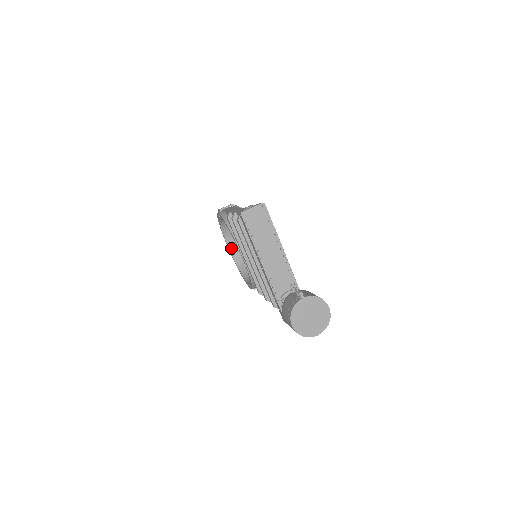
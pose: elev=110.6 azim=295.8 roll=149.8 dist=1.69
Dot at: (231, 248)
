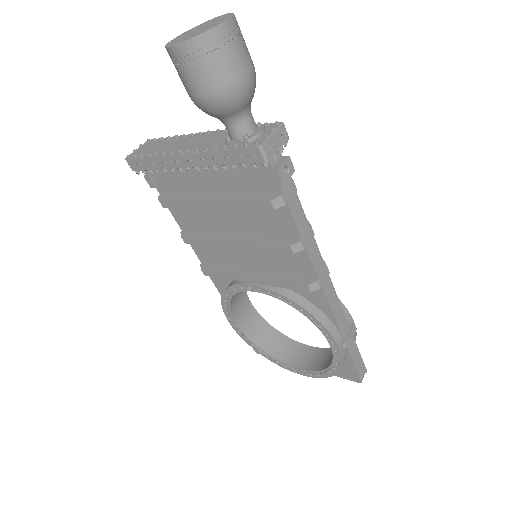
Dot at: (301, 367)
